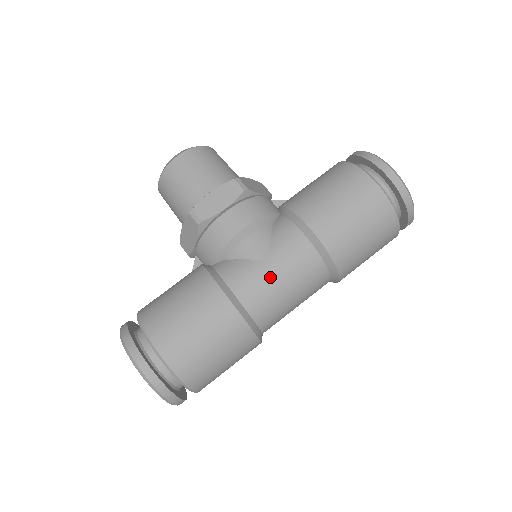
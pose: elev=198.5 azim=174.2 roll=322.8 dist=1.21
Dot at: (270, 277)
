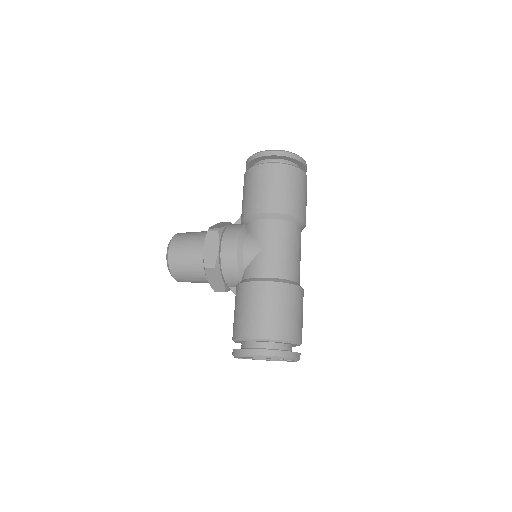
Dot at: (273, 253)
